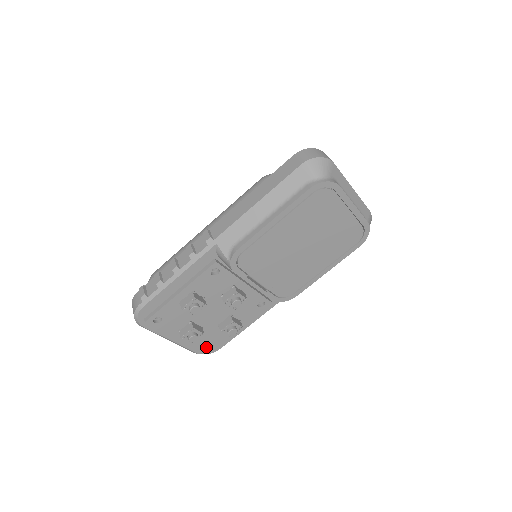
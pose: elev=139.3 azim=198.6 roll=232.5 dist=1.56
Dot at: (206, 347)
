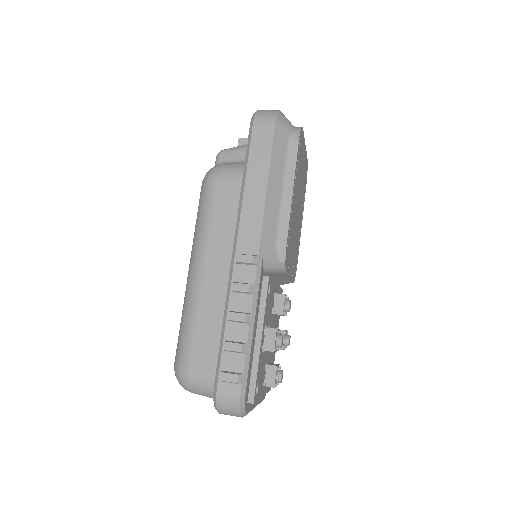
Dot at: occluded
